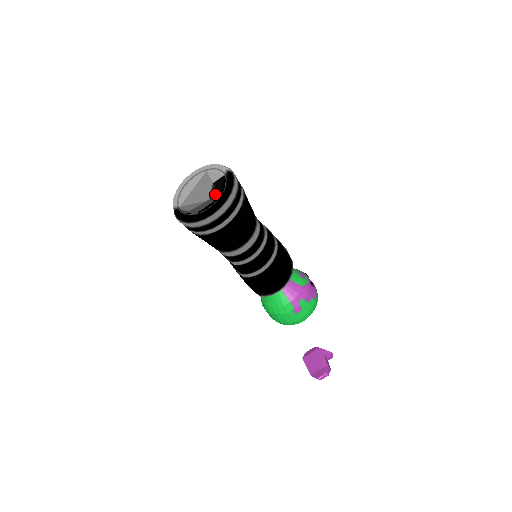
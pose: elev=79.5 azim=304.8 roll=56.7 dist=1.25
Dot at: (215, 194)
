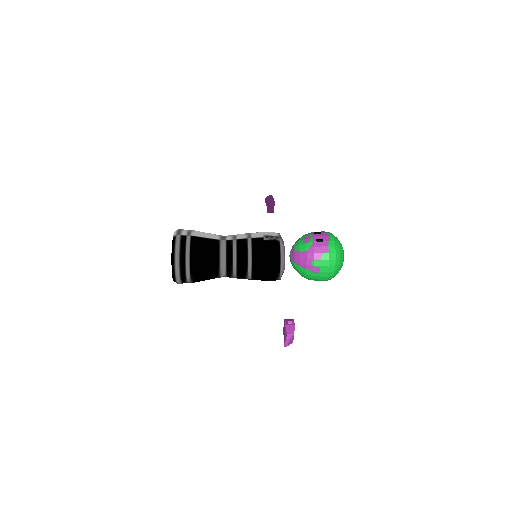
Dot at: occluded
